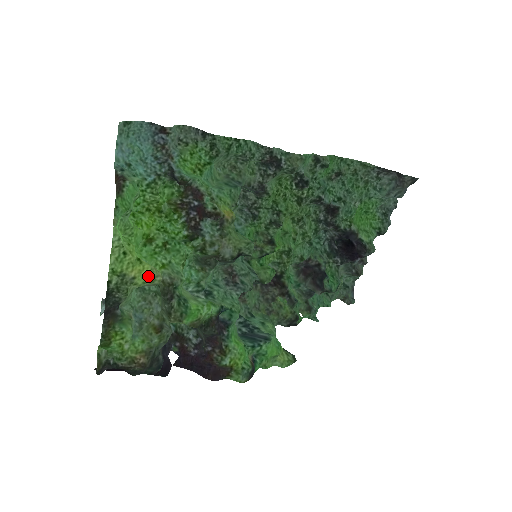
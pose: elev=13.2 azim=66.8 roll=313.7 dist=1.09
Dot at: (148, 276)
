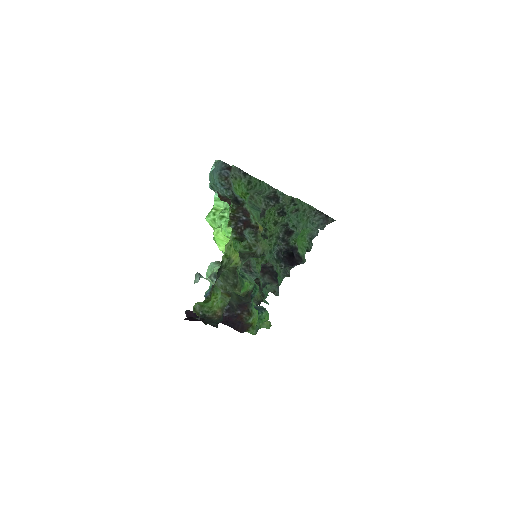
Dot at: (237, 260)
